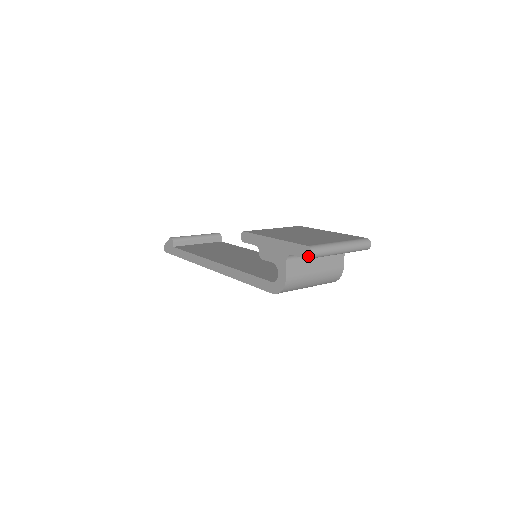
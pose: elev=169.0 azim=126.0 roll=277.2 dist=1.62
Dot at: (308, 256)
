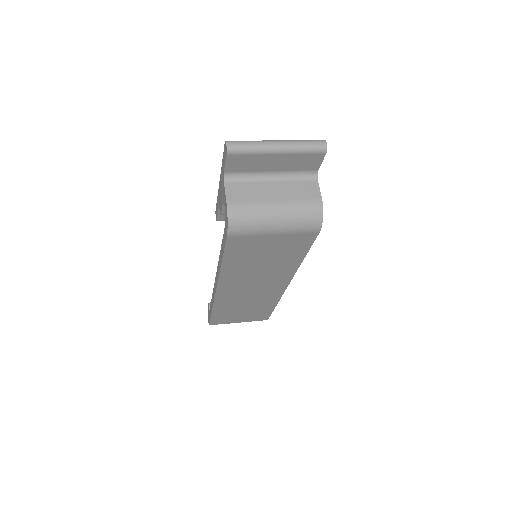
Dot at: (226, 150)
